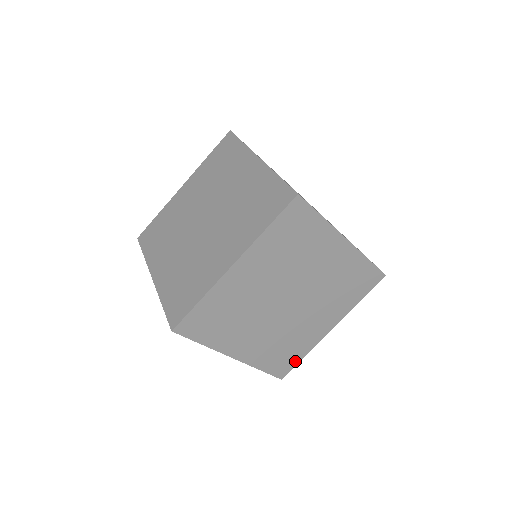
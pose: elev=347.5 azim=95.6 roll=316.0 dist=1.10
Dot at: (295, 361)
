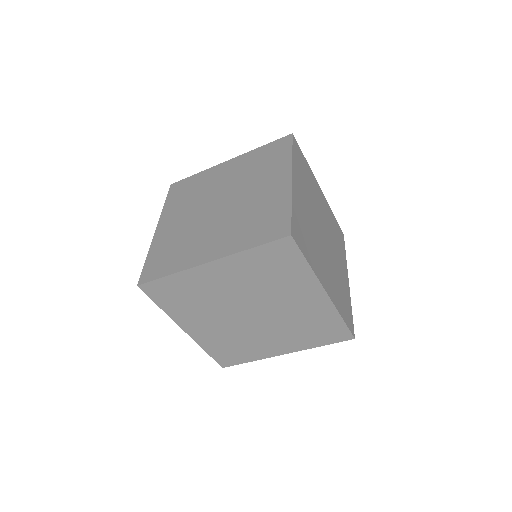
Dot at: (351, 315)
